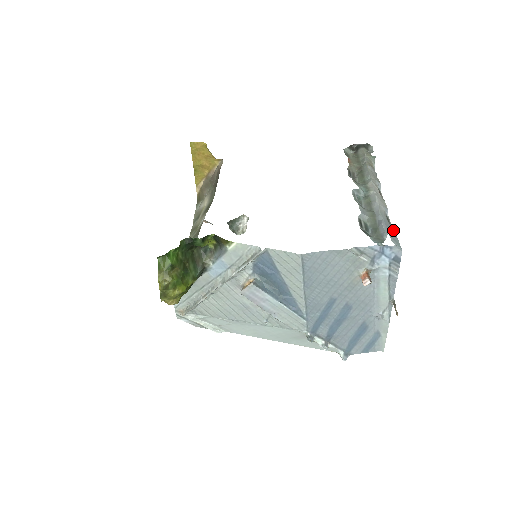
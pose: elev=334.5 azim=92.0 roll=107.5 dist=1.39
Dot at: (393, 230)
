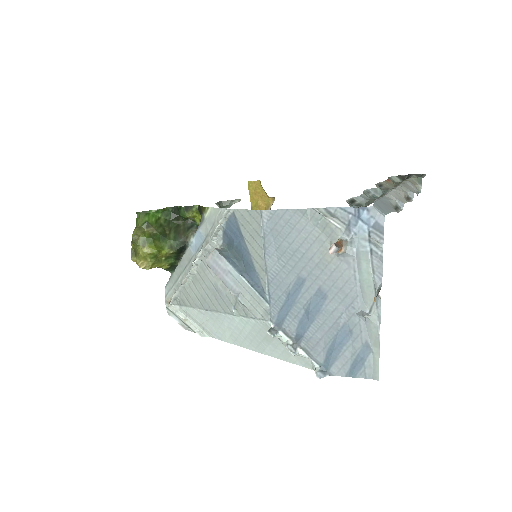
Dot at: (391, 209)
